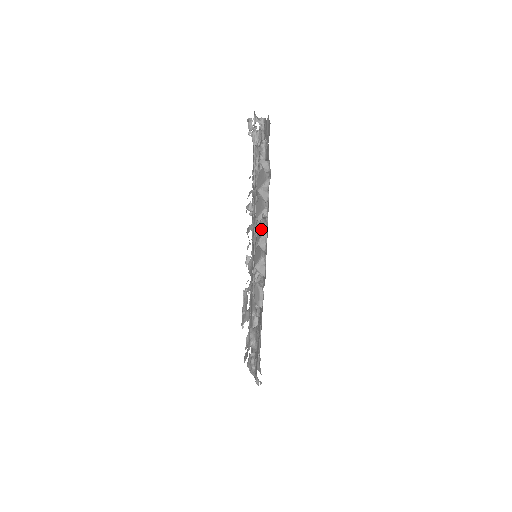
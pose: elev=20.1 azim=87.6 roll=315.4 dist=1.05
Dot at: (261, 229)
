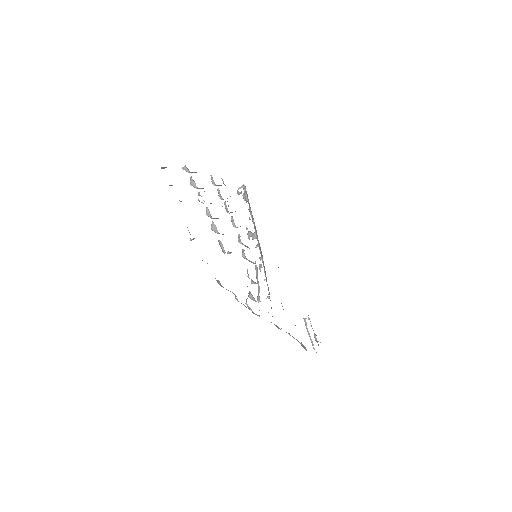
Dot at: occluded
